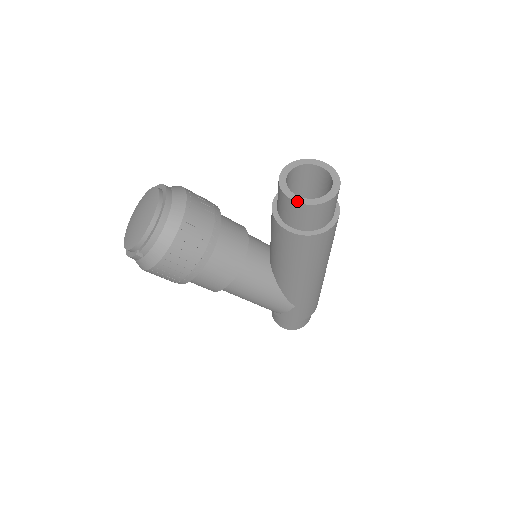
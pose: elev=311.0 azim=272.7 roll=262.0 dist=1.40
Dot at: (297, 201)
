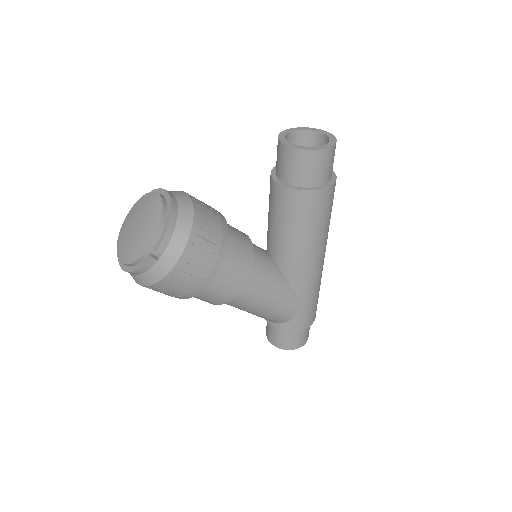
Dot at: (309, 149)
